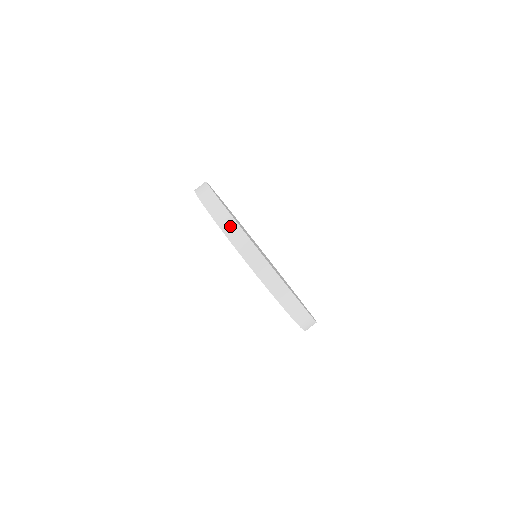
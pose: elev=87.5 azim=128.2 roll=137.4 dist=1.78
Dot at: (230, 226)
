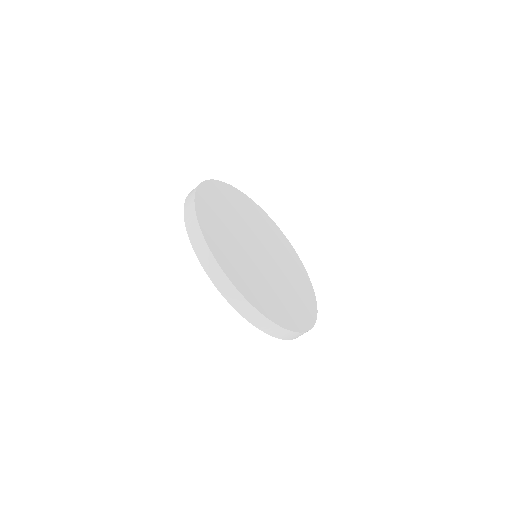
Dot at: (227, 289)
